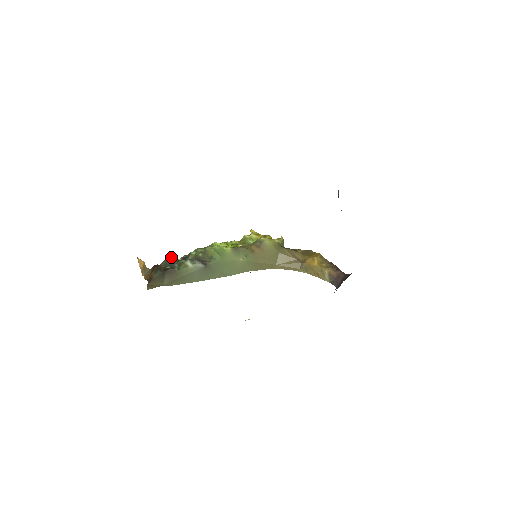
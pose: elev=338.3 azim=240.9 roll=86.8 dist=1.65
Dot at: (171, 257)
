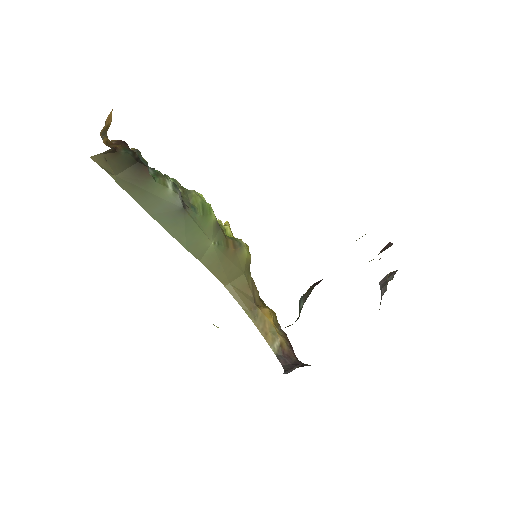
Dot at: occluded
